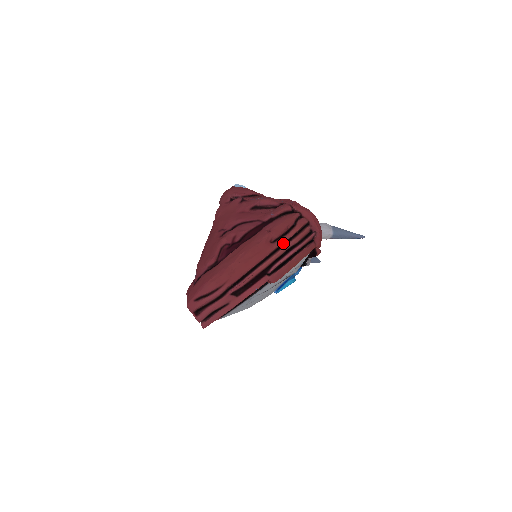
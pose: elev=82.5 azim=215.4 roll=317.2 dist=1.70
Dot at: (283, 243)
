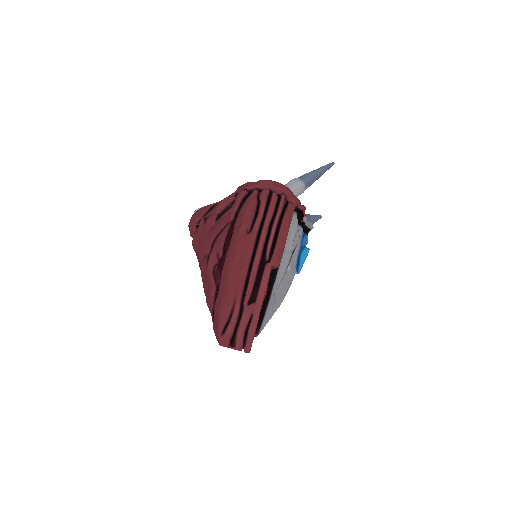
Dot at: (260, 225)
